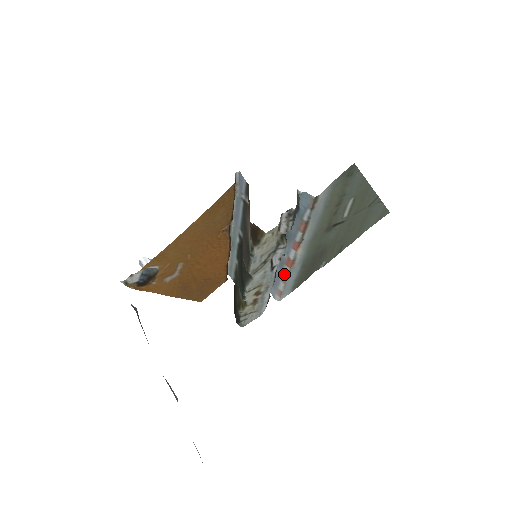
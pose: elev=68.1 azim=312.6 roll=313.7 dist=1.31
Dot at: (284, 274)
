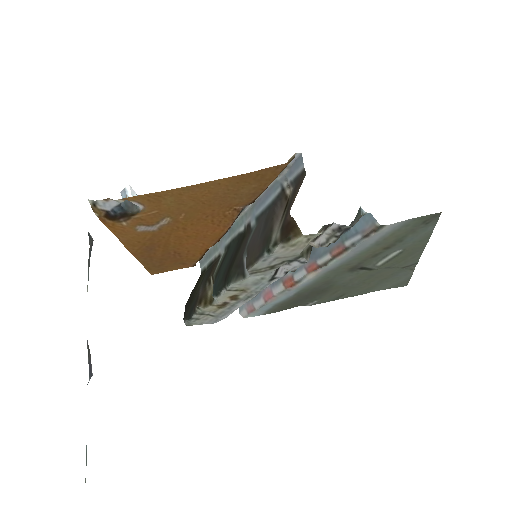
Dot at: (273, 292)
